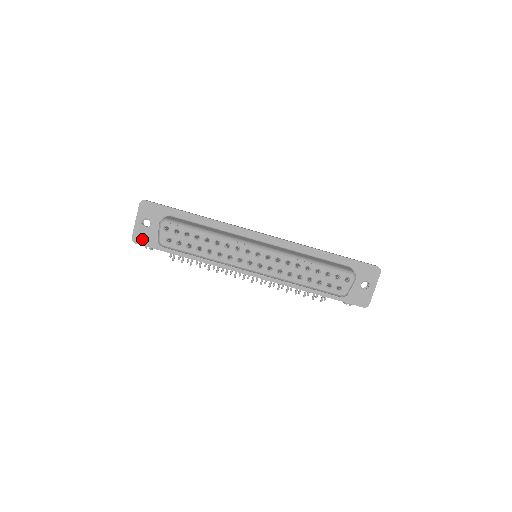
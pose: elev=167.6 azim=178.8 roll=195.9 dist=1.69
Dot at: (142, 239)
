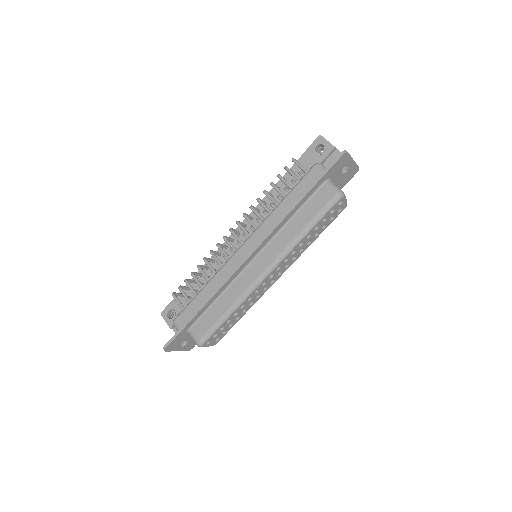
Dot at: (193, 344)
